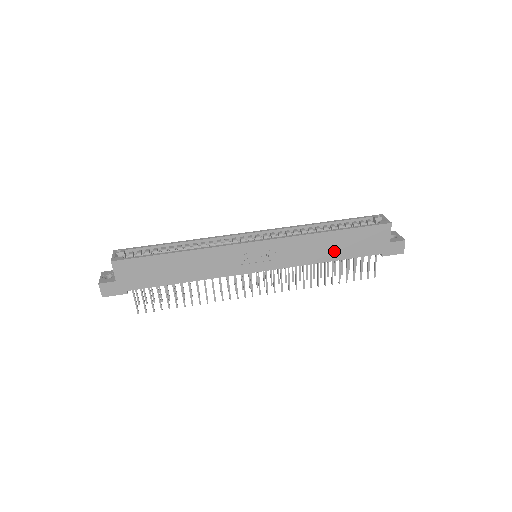
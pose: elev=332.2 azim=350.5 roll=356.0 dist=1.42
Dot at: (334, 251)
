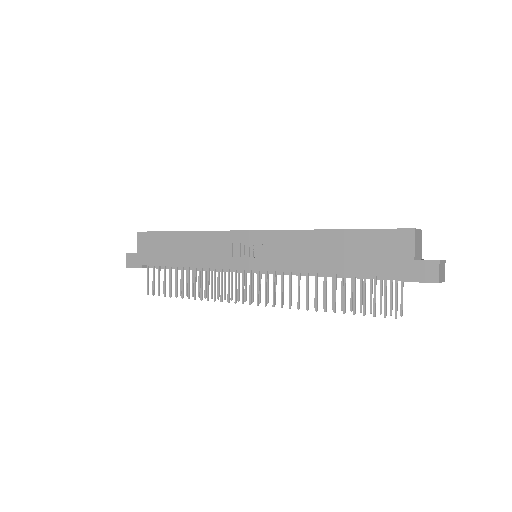
Dot at: (334, 259)
